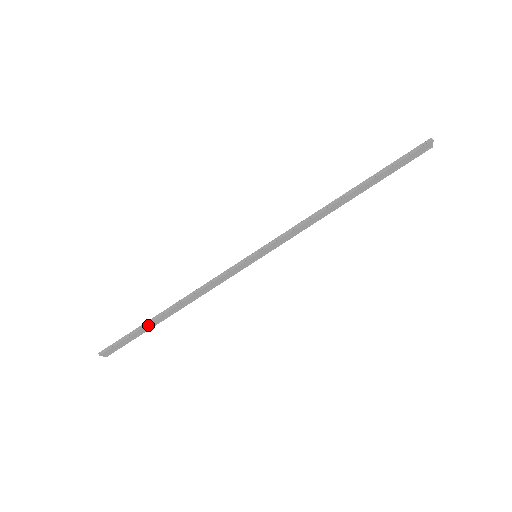
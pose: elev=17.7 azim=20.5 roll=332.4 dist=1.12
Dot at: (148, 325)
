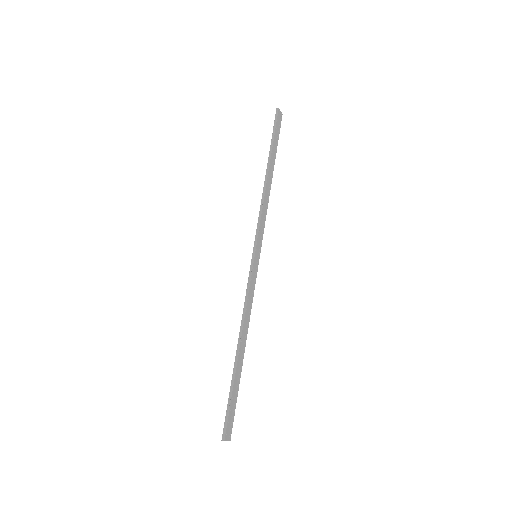
Dot at: (236, 376)
